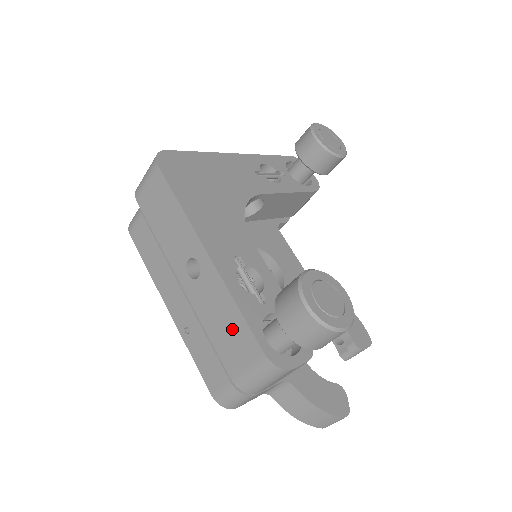
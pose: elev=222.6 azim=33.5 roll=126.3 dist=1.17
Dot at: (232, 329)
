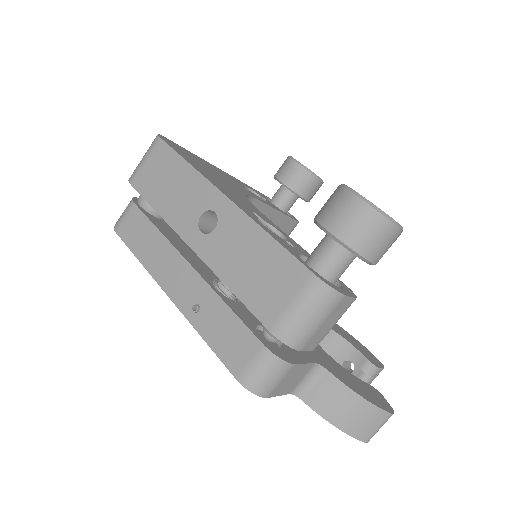
Dot at: (265, 265)
